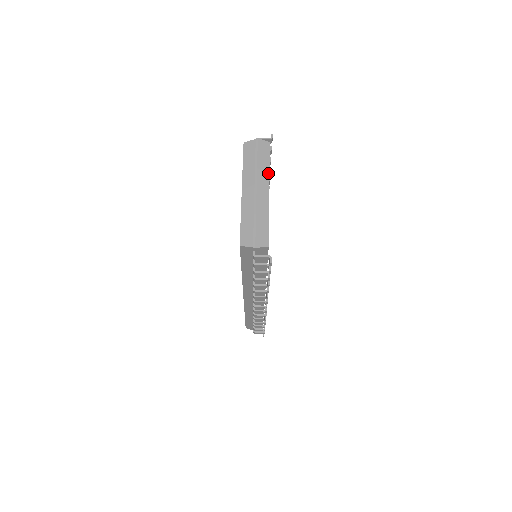
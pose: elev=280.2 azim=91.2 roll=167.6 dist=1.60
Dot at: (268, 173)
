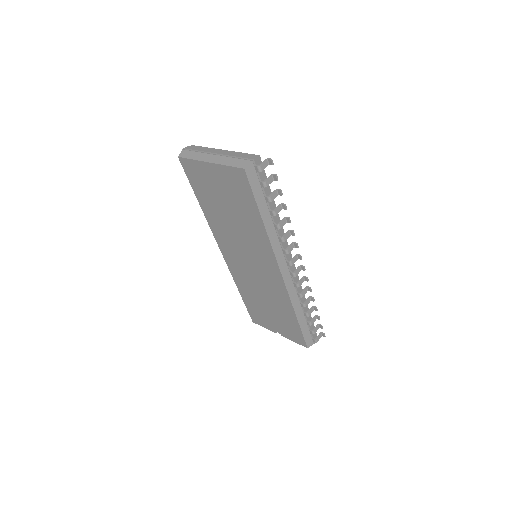
Dot at: (211, 148)
